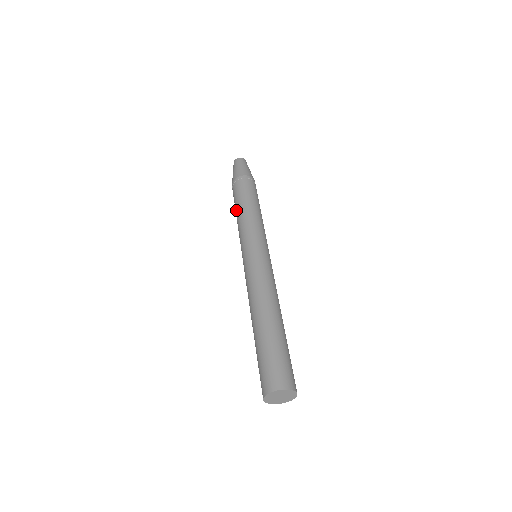
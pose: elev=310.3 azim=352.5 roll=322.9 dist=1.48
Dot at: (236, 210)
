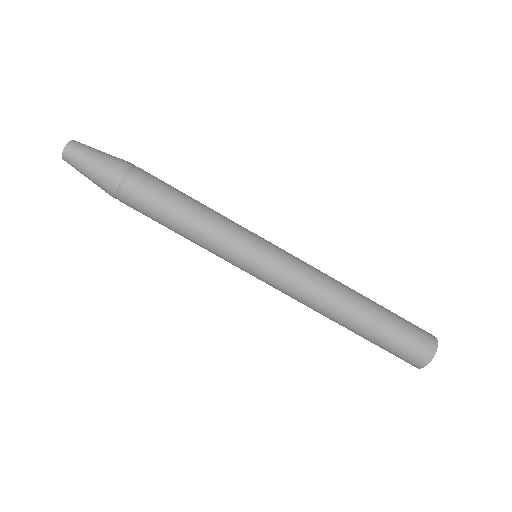
Dot at: occluded
